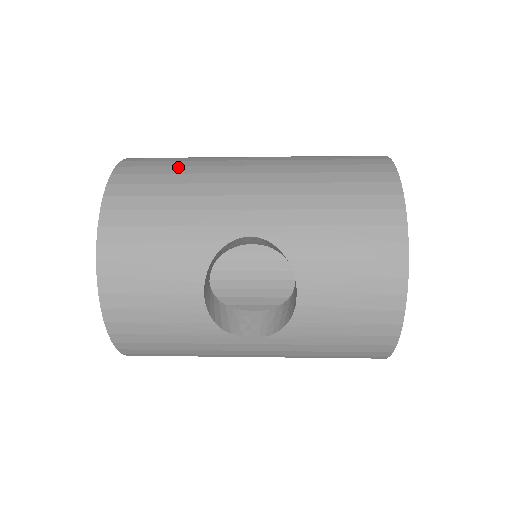
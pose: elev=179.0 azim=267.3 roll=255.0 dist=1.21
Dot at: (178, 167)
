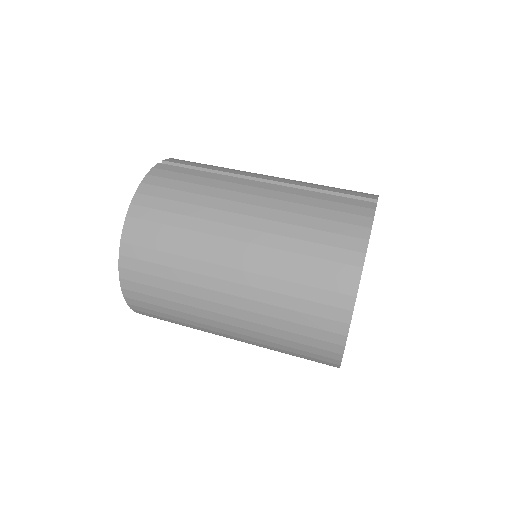
Dot at: (170, 310)
